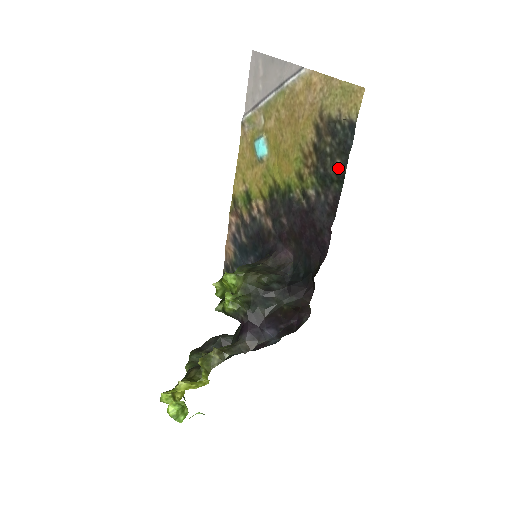
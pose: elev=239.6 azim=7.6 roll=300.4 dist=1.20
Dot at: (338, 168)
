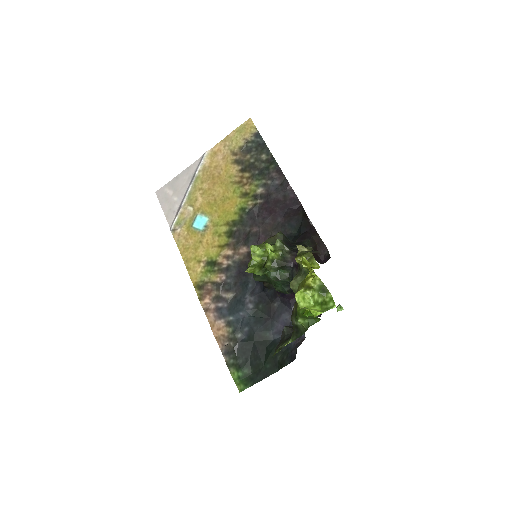
Dot at: (266, 158)
